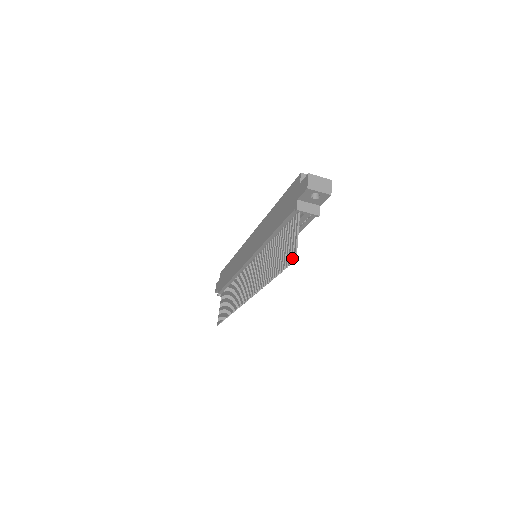
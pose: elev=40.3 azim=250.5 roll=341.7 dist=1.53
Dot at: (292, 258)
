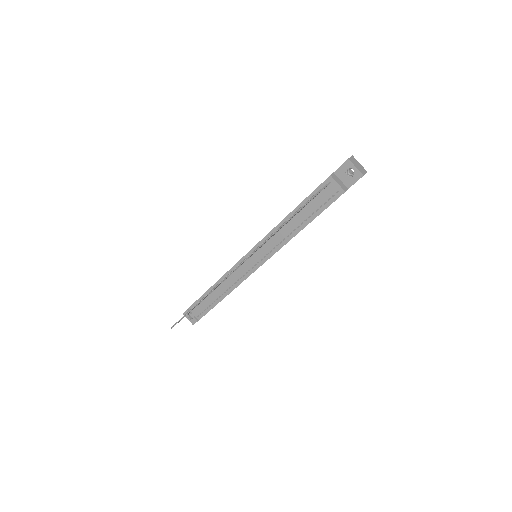
Dot at: (310, 198)
